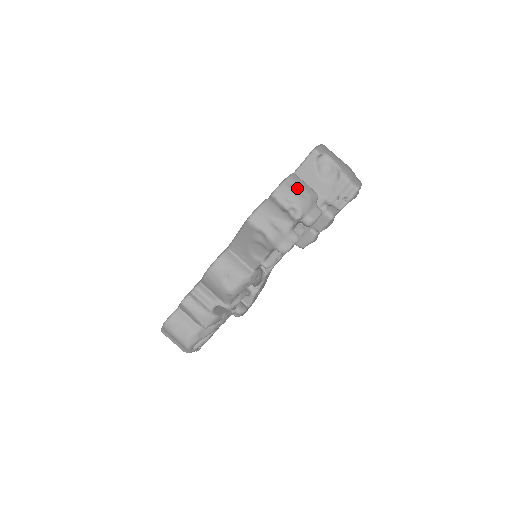
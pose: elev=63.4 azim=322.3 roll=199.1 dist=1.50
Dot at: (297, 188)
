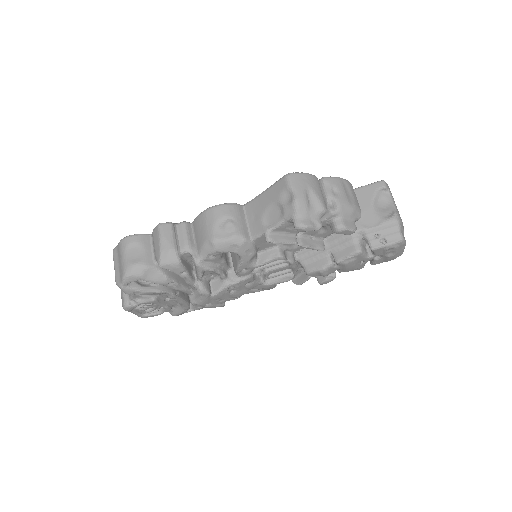
Dot at: (348, 192)
